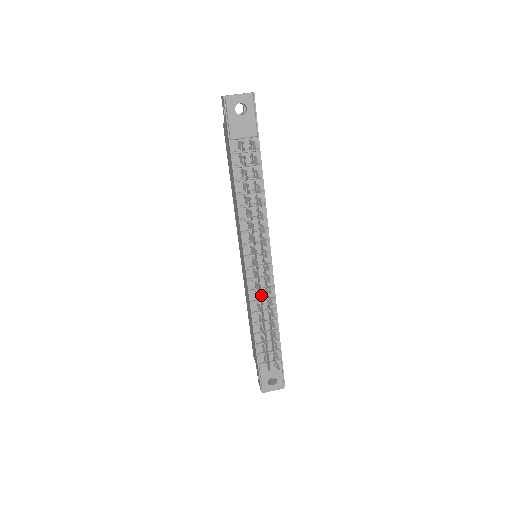
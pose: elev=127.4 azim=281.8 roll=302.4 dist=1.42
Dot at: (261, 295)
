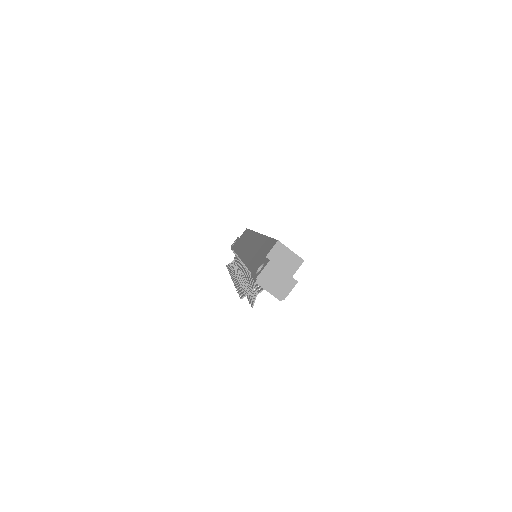
Dot at: occluded
